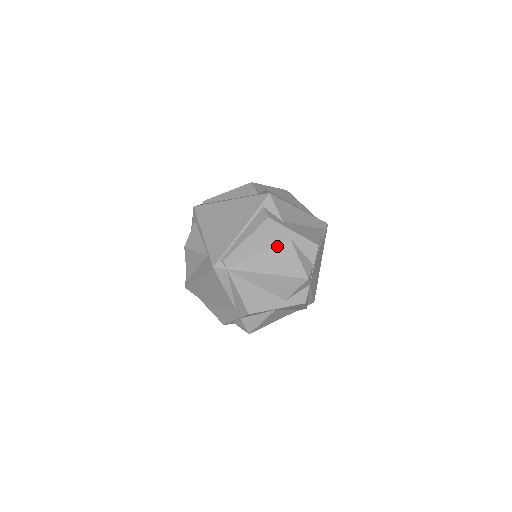
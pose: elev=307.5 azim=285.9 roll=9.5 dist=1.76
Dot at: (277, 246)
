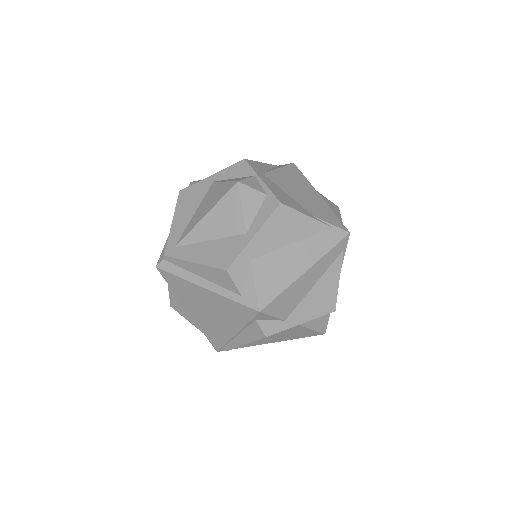
Dot at: (283, 331)
